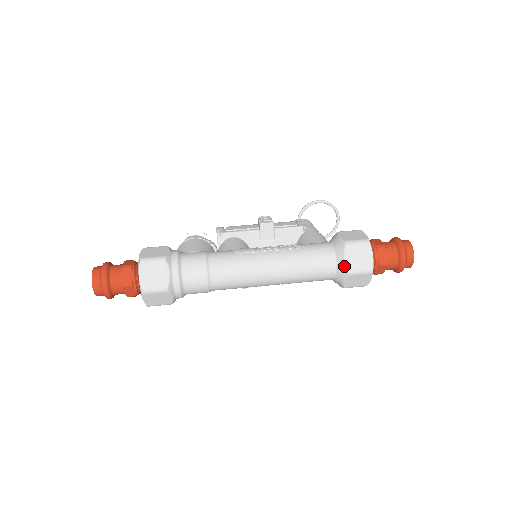
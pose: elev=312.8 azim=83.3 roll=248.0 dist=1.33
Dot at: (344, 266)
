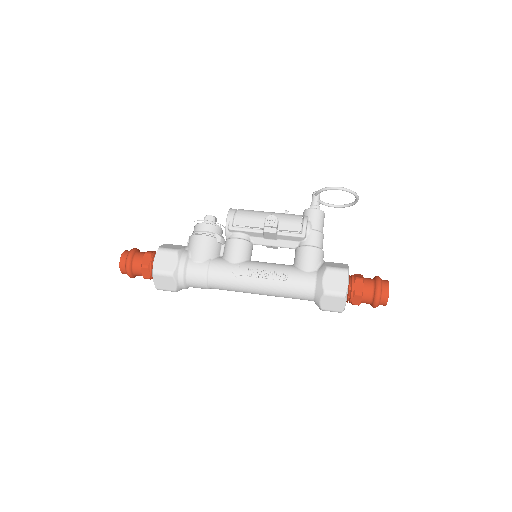
Dot at: (319, 305)
